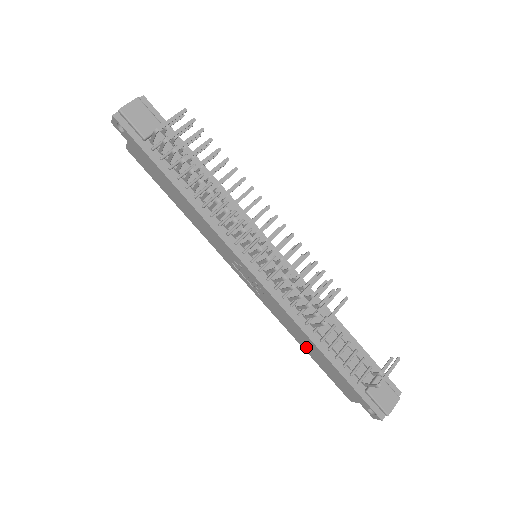
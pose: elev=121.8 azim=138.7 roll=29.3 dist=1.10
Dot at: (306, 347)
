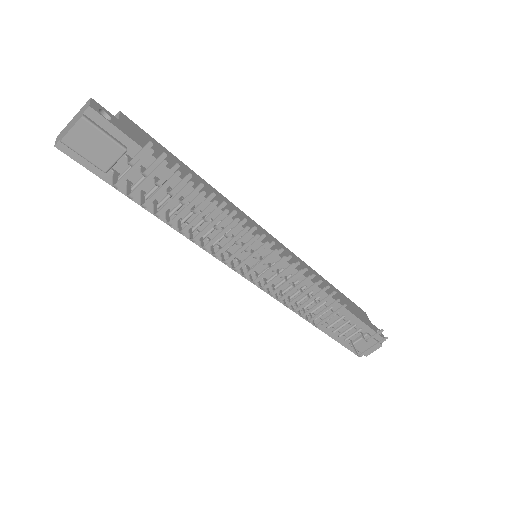
Dot at: occluded
